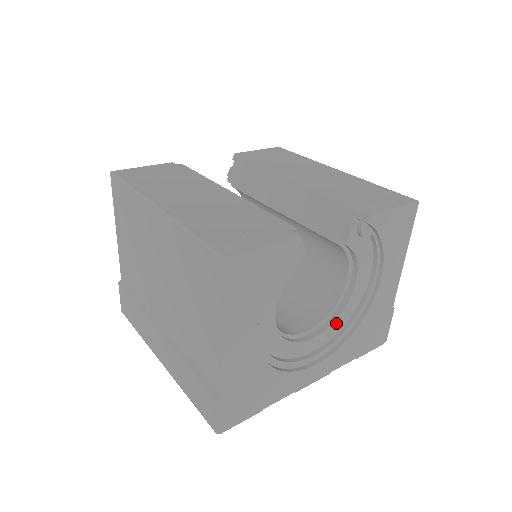
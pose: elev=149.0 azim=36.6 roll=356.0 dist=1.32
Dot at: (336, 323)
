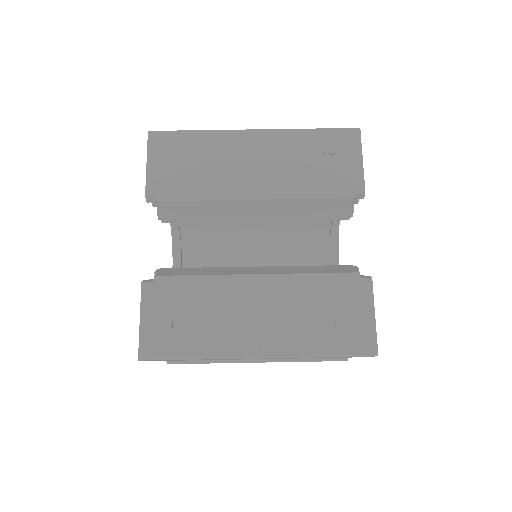
Dot at: (334, 237)
